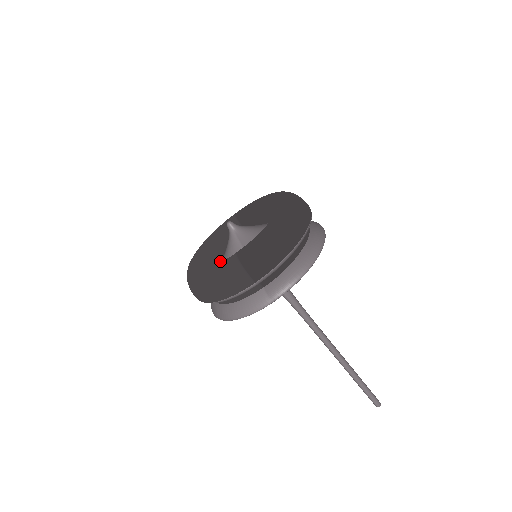
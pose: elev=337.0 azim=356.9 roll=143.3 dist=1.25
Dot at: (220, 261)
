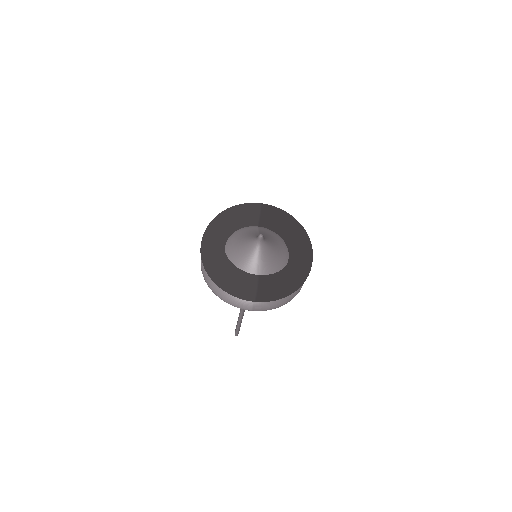
Dot at: (229, 236)
